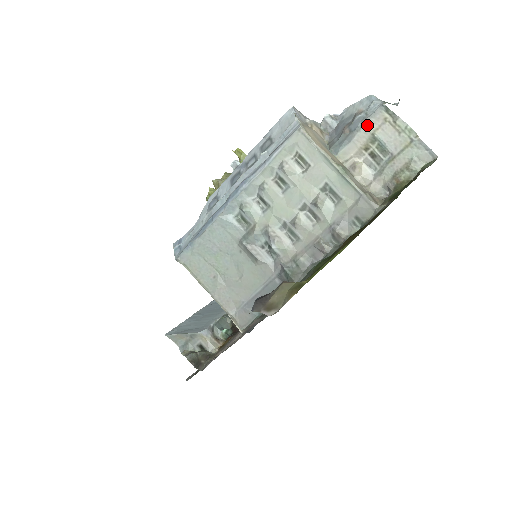
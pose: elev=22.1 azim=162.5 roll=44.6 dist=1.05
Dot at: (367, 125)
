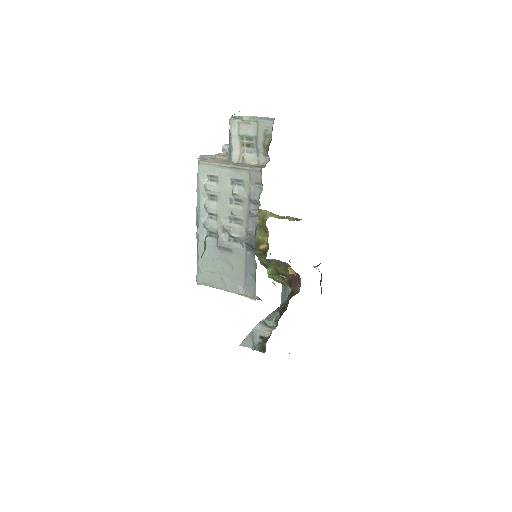
Dot at: (233, 133)
